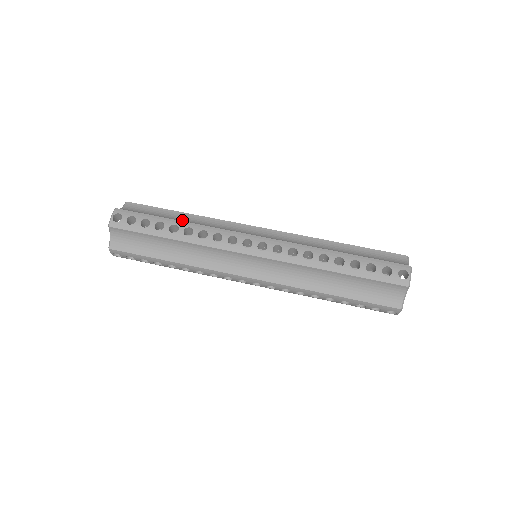
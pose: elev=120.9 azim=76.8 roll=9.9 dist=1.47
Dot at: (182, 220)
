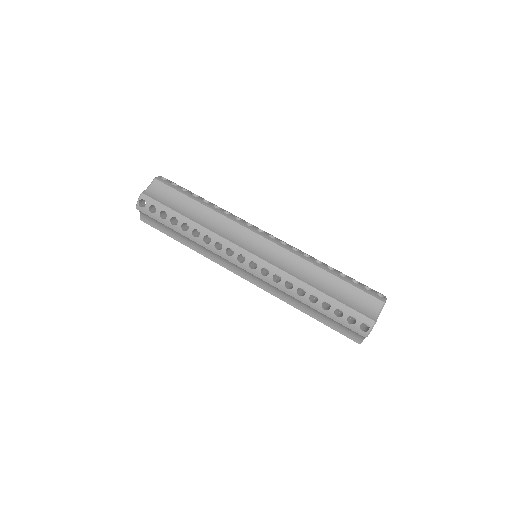
Dot at: (195, 215)
